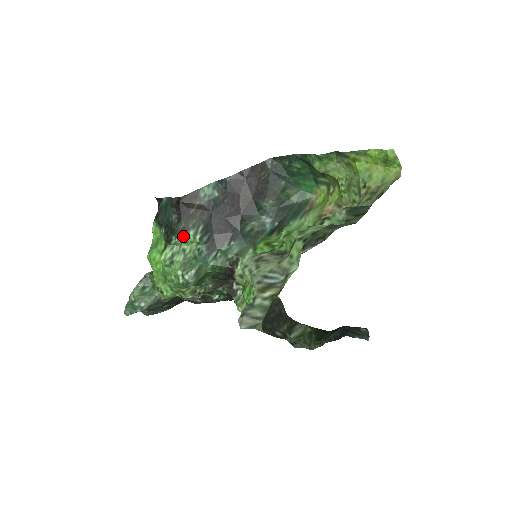
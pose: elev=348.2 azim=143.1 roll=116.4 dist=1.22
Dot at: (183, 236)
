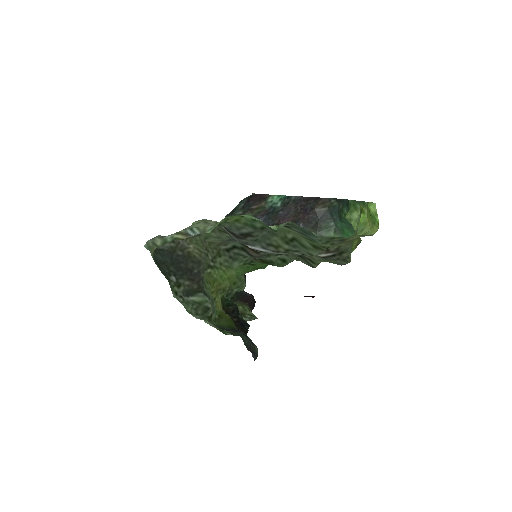
Dot at: occluded
